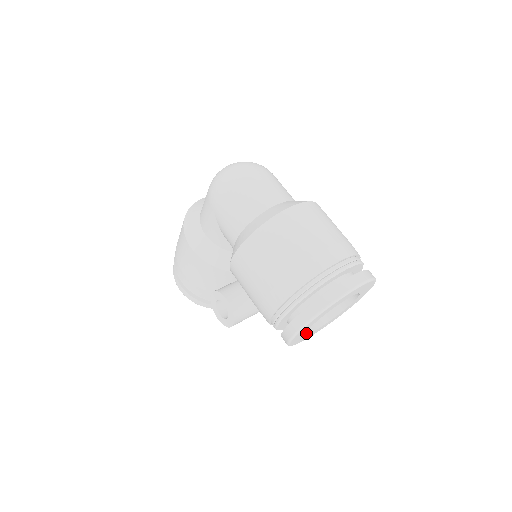
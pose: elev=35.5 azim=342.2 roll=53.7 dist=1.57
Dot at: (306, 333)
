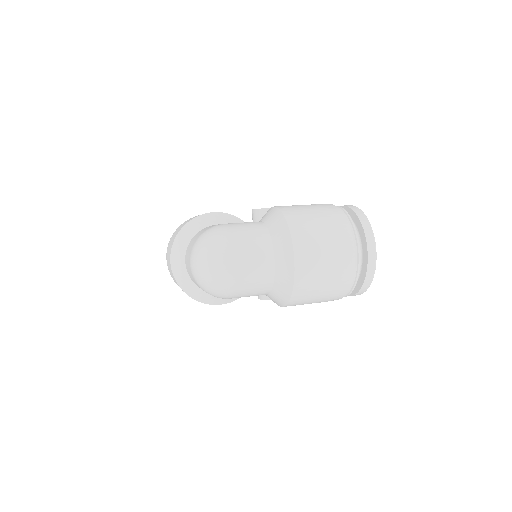
Dot at: occluded
